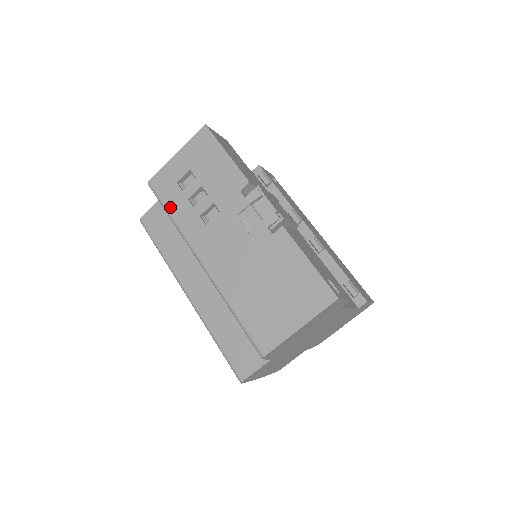
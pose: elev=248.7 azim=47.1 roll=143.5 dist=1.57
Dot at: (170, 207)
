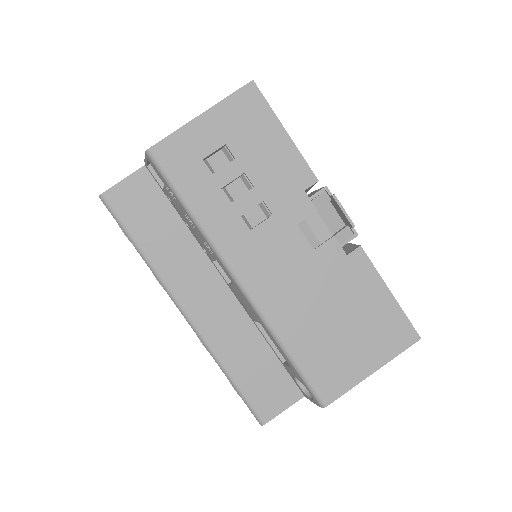
Dot at: (190, 196)
